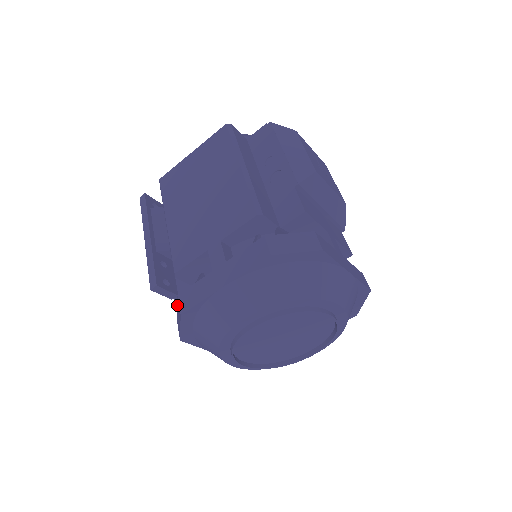
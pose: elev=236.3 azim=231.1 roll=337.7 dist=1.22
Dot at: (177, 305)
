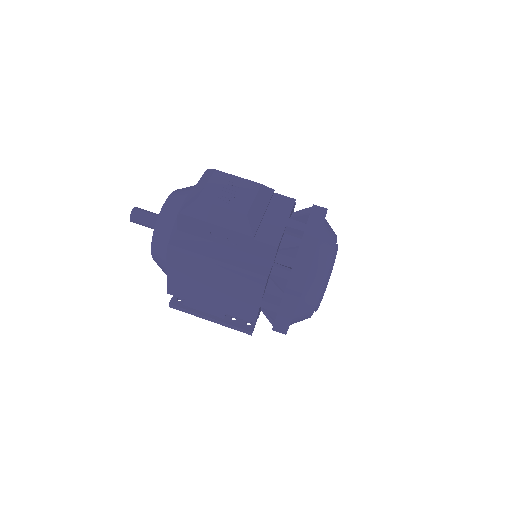
Dot at: occluded
